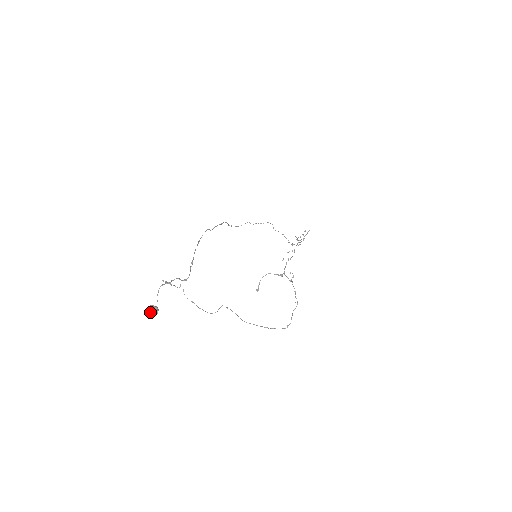
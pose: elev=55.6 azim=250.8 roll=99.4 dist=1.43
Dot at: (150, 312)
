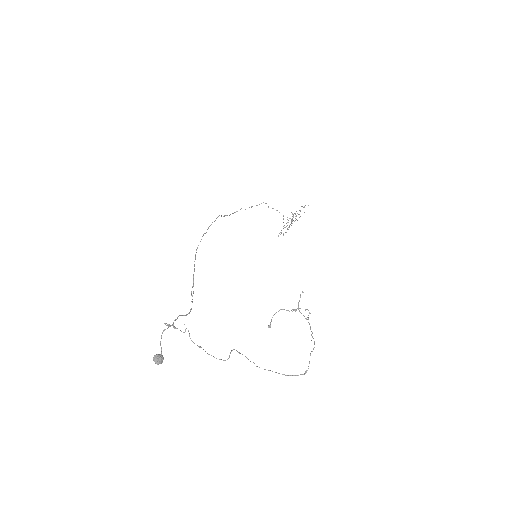
Dot at: (155, 363)
